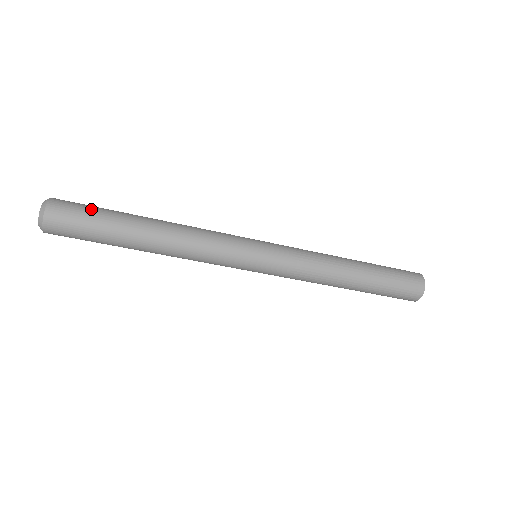
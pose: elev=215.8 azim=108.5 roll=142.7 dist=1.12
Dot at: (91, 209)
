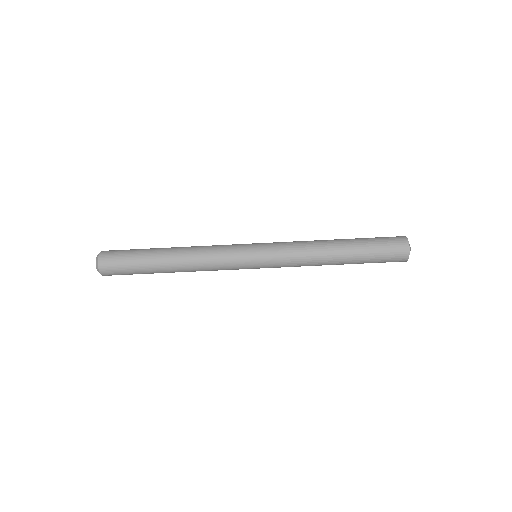
Dot at: (129, 250)
